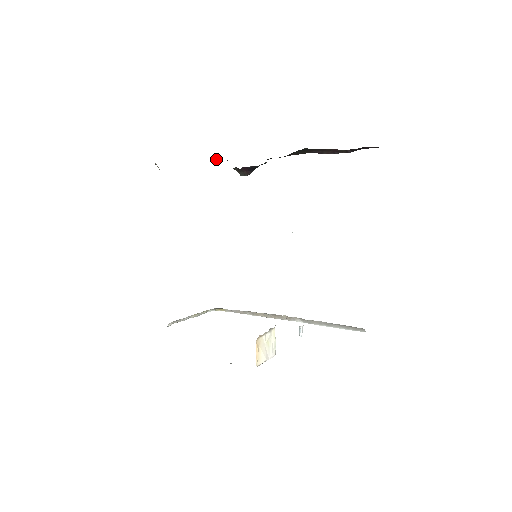
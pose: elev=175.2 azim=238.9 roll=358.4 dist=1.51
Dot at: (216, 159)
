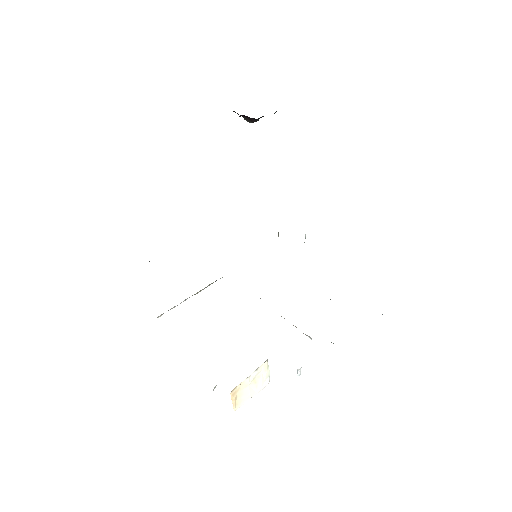
Dot at: occluded
